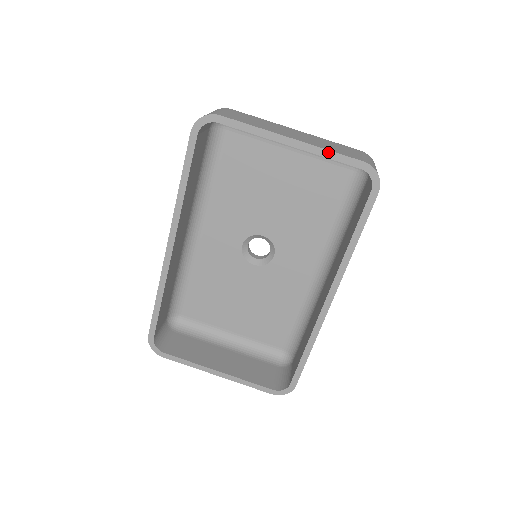
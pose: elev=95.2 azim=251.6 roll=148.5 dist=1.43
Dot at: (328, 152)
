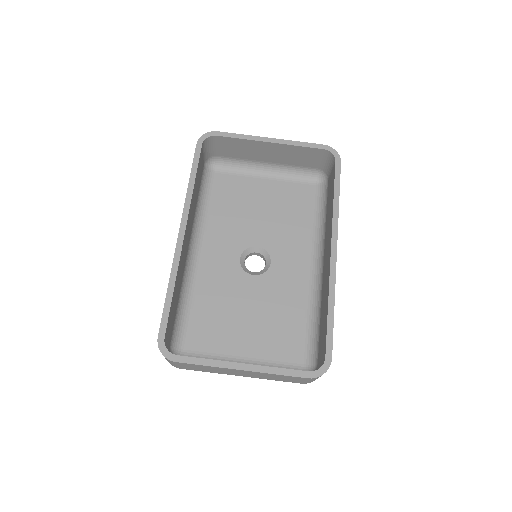
Dot at: (298, 142)
